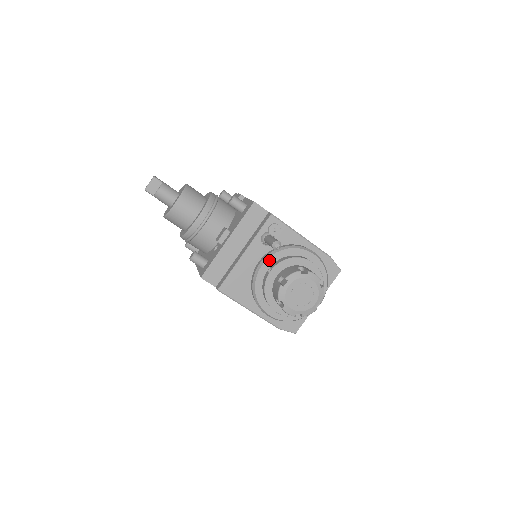
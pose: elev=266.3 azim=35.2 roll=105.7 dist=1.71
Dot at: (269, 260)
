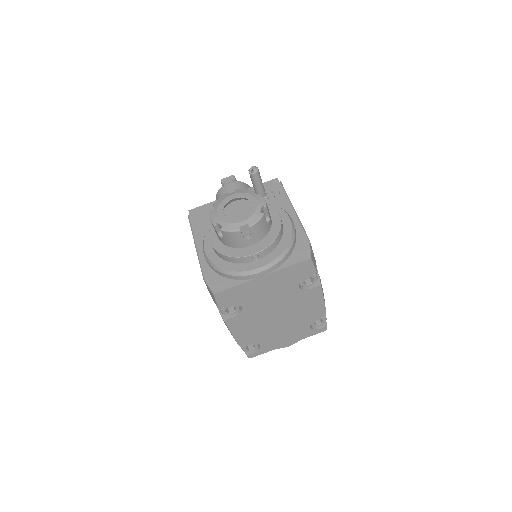
Dot at: occluded
